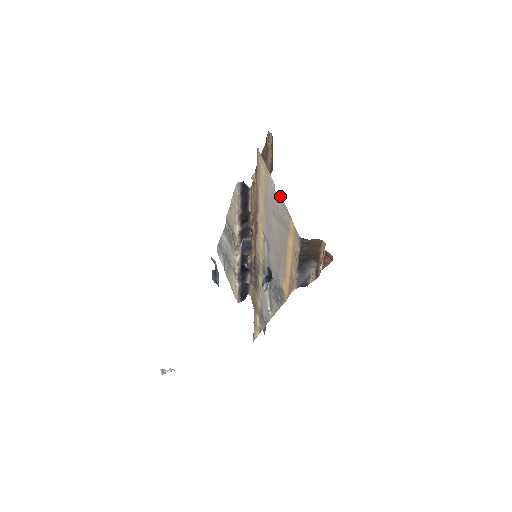
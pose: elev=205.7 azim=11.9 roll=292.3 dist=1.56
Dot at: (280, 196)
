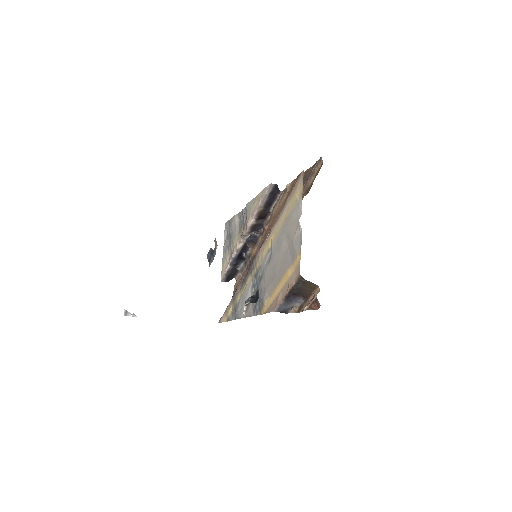
Dot at: occluded
